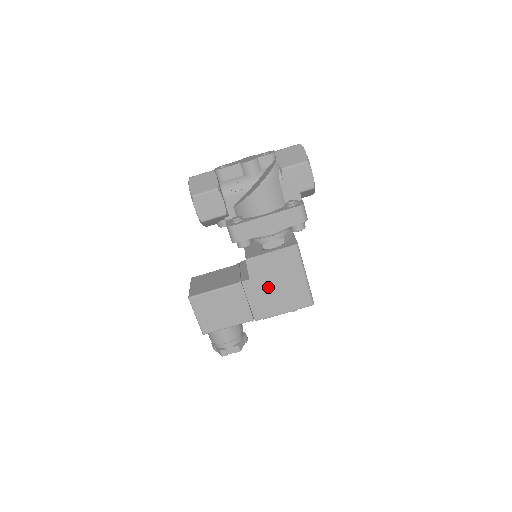
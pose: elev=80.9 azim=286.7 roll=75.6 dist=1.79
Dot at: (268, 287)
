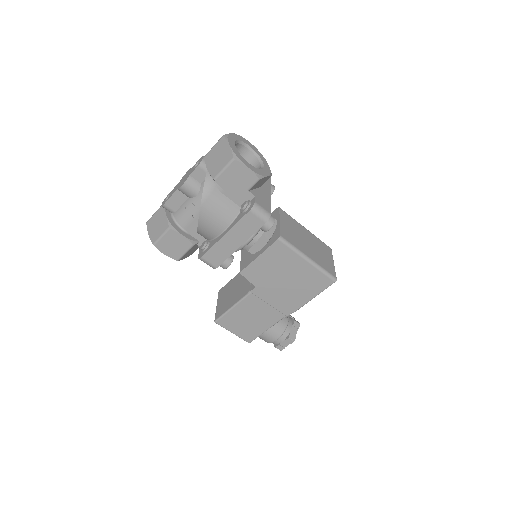
Dot at: (278, 286)
